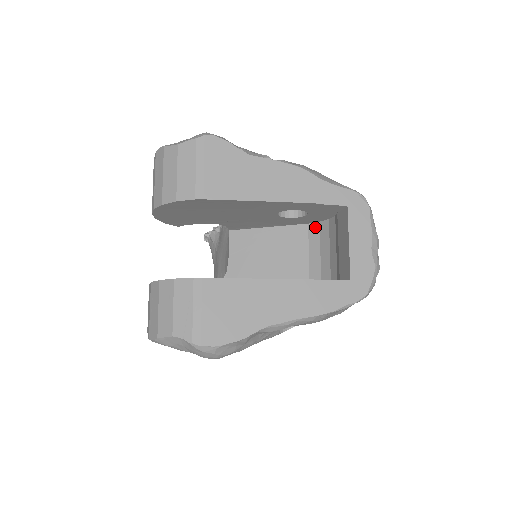
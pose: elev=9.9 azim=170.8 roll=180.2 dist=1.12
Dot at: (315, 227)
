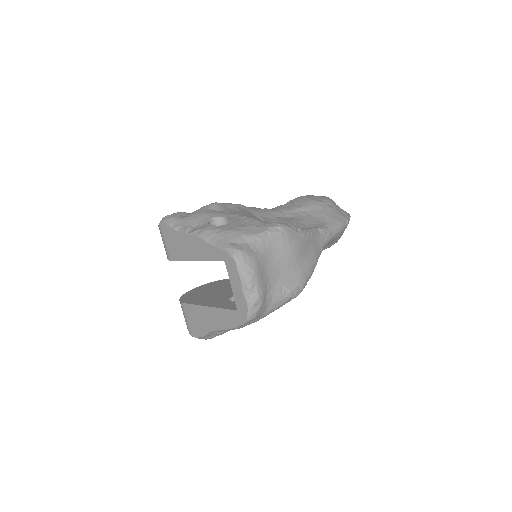
Dot at: occluded
